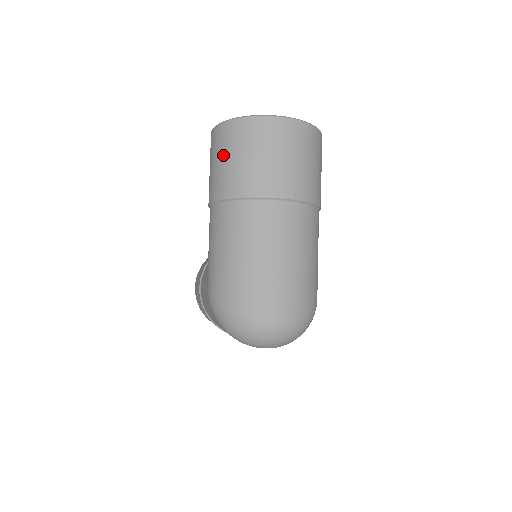
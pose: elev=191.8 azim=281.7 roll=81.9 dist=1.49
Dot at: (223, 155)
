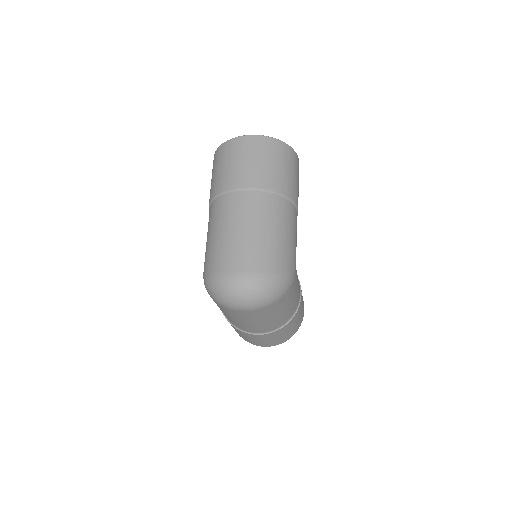
Dot at: (214, 171)
